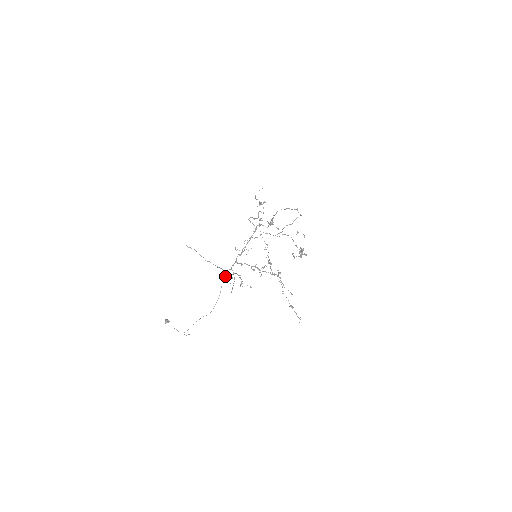
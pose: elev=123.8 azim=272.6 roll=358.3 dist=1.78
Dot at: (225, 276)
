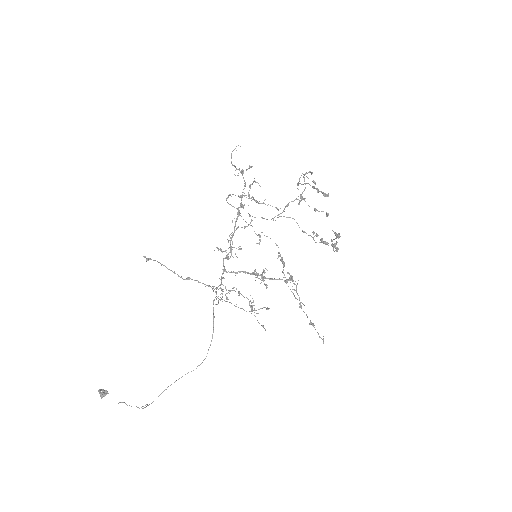
Dot at: (218, 298)
